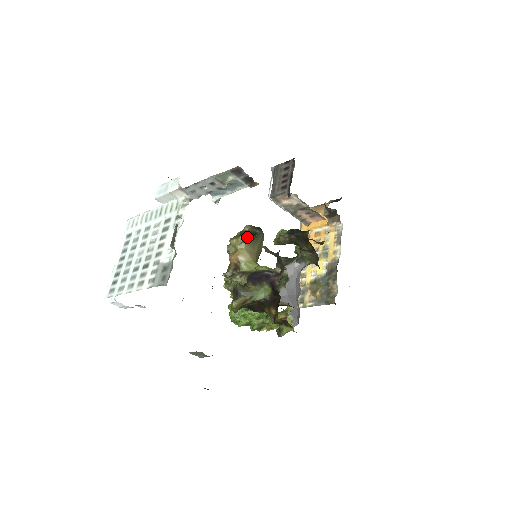
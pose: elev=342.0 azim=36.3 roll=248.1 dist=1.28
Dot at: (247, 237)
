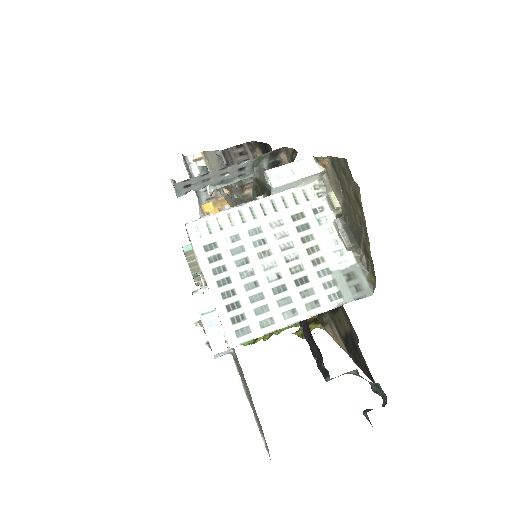
Dot at: occluded
